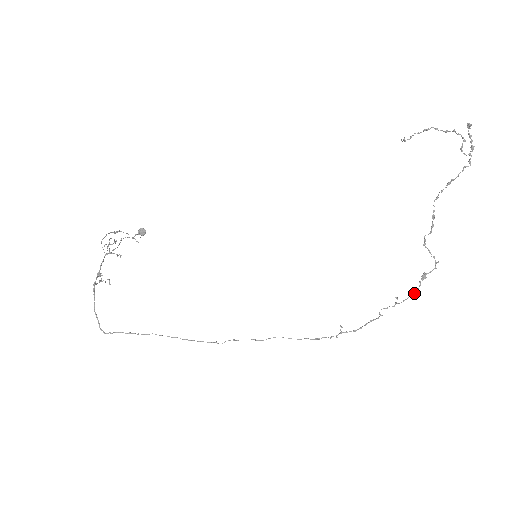
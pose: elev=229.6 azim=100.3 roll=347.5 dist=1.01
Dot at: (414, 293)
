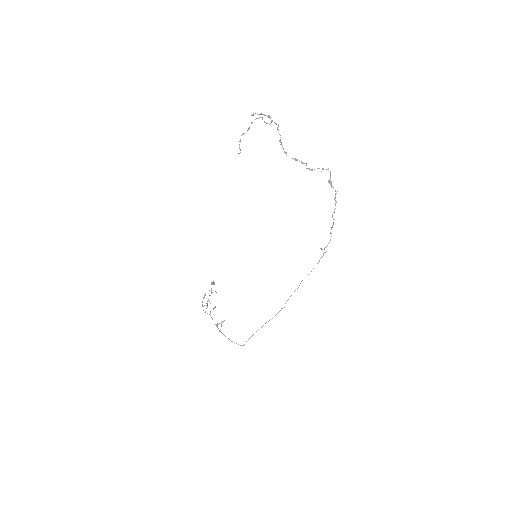
Dot at: (335, 194)
